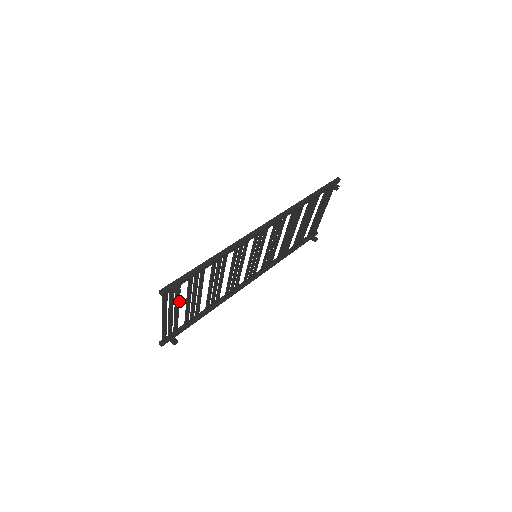
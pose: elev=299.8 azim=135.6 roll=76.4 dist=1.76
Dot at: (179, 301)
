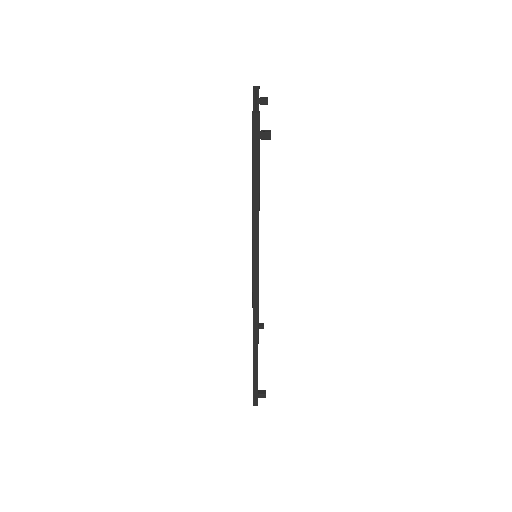
Dot at: occluded
